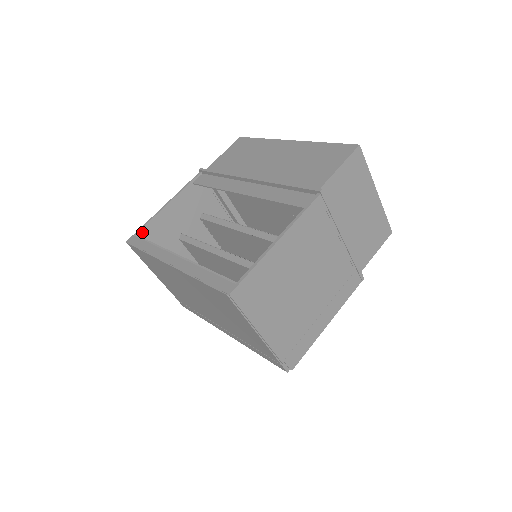
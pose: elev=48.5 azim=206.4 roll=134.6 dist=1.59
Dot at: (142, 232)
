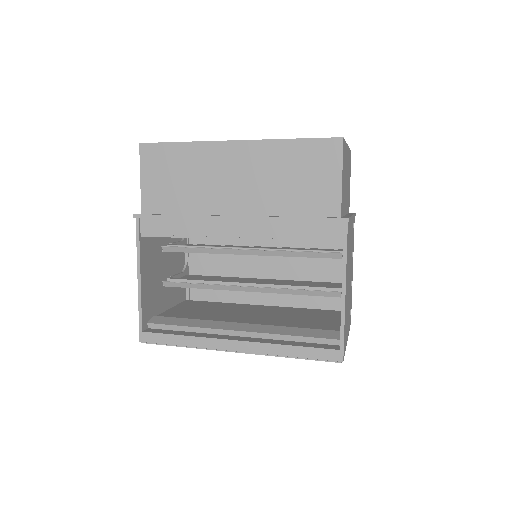
Dot at: (143, 321)
